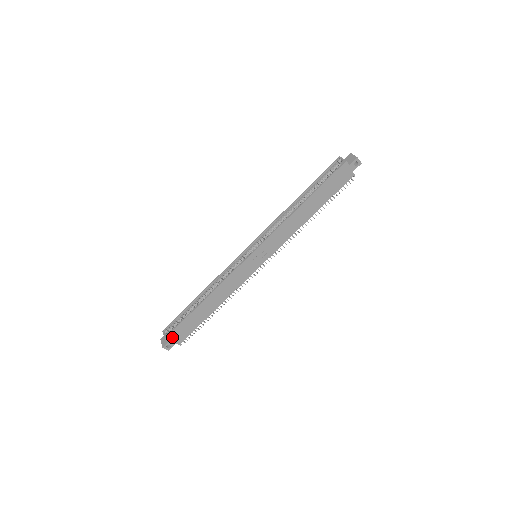
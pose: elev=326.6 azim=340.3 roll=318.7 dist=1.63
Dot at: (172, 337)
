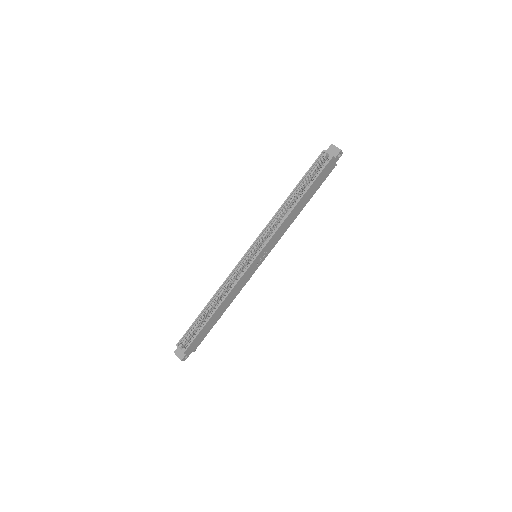
Dot at: (189, 349)
